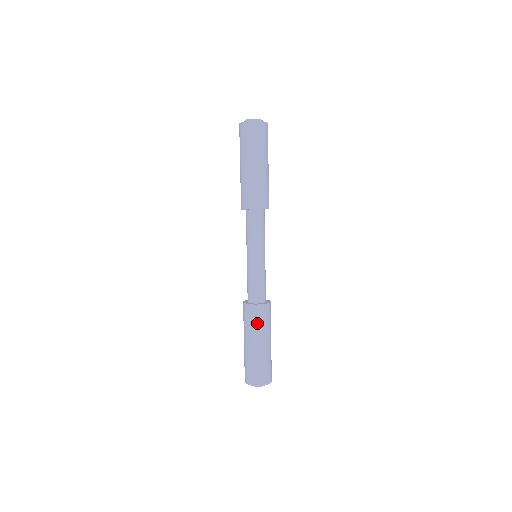
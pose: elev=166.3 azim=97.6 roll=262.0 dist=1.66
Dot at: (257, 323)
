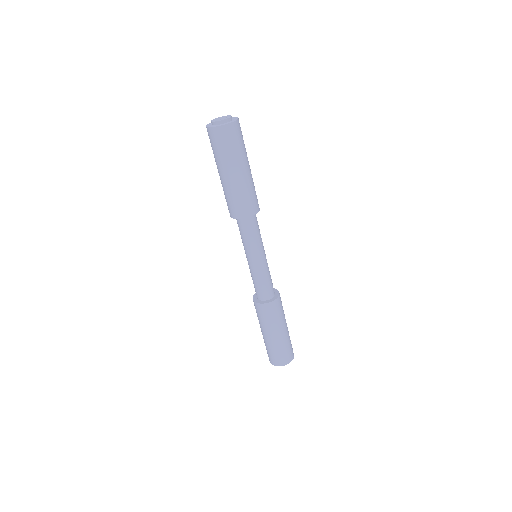
Dot at: (279, 314)
